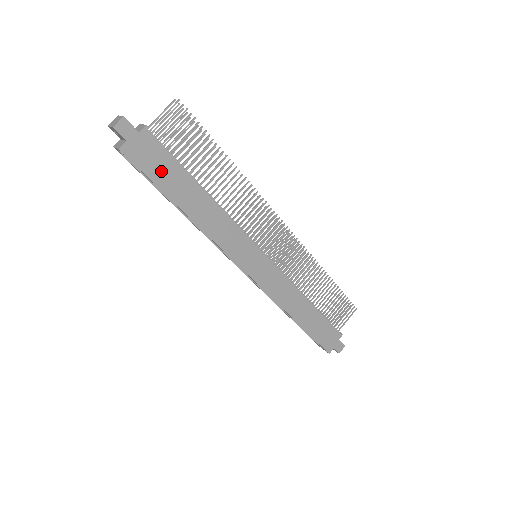
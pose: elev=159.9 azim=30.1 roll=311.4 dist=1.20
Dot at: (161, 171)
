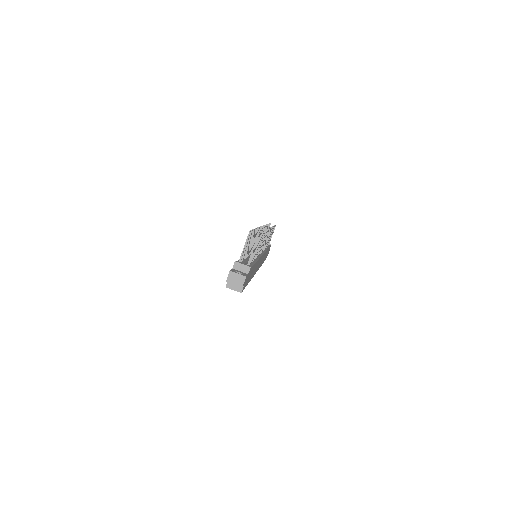
Dot at: occluded
